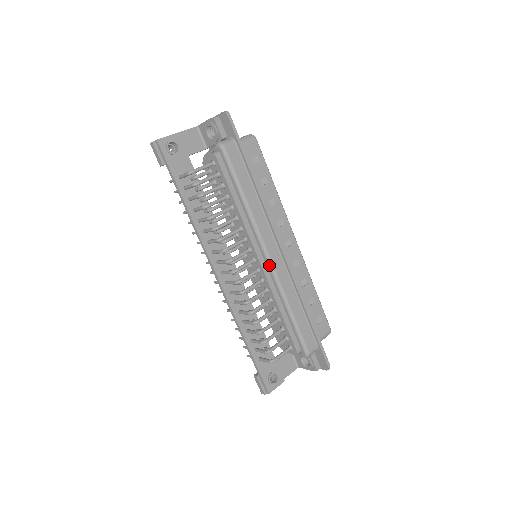
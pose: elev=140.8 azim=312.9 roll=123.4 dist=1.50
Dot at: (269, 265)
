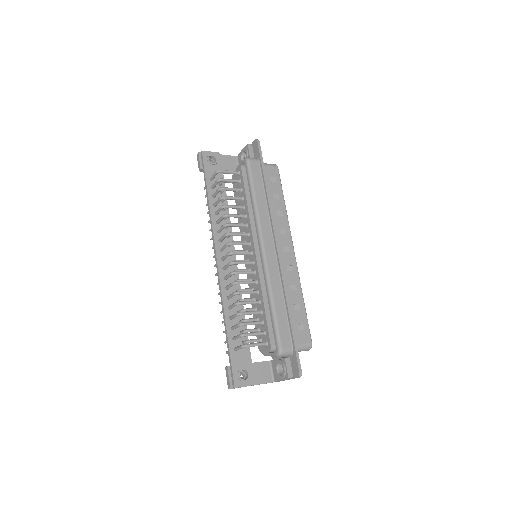
Dot at: (262, 256)
